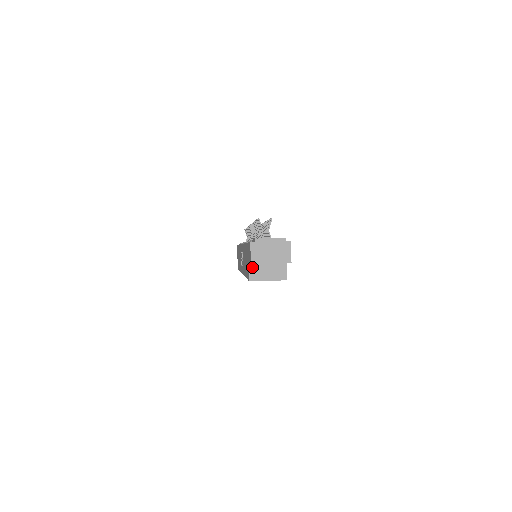
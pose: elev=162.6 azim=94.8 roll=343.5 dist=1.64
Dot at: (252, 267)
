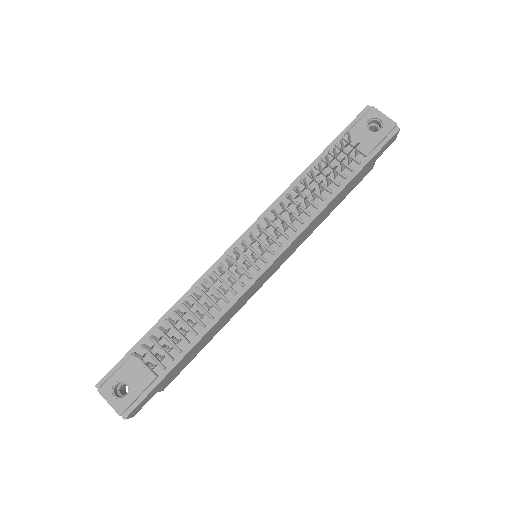
Dot at: occluded
